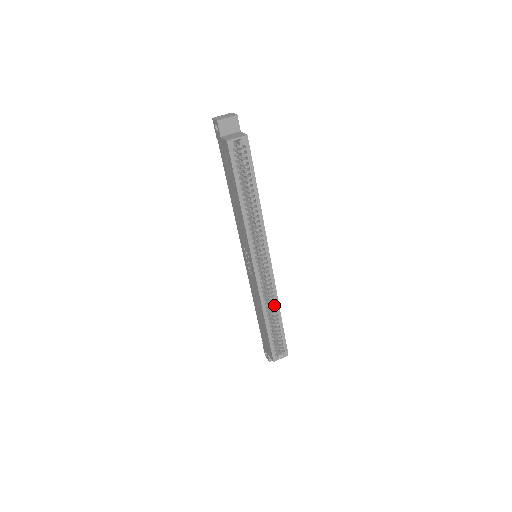
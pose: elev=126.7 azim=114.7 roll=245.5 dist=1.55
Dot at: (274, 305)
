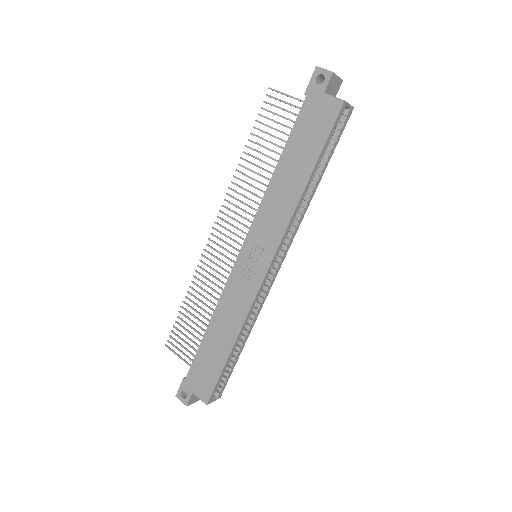
Dot at: (250, 325)
